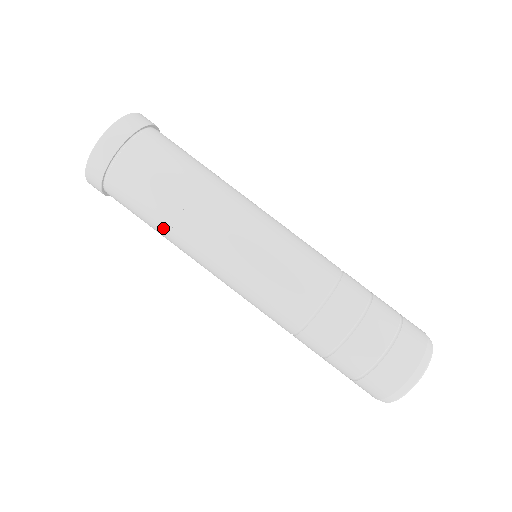
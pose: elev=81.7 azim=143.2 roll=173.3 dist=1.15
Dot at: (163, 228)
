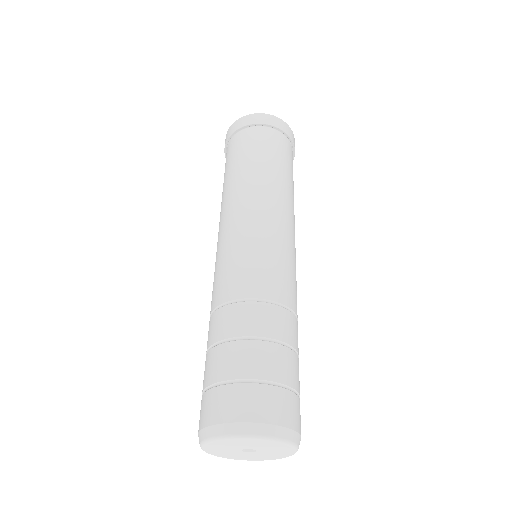
Dot at: (232, 176)
